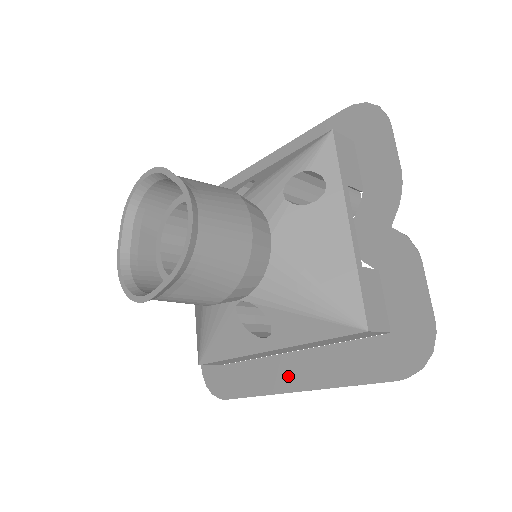
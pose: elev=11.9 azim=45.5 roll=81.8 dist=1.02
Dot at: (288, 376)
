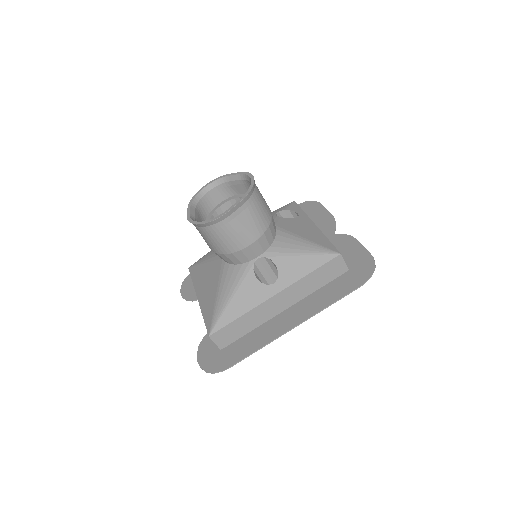
Dot at: (284, 323)
